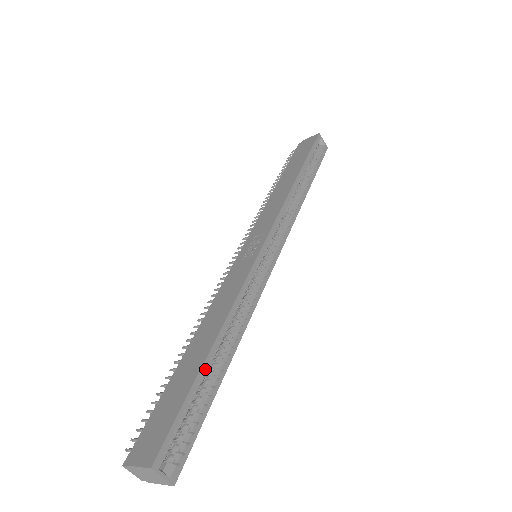
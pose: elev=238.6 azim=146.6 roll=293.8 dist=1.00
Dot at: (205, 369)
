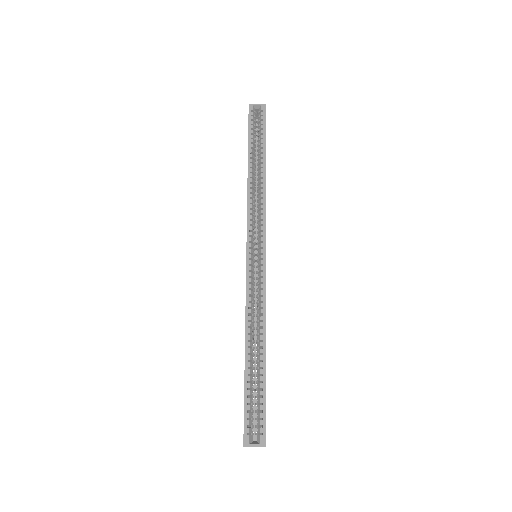
Dot at: (248, 370)
